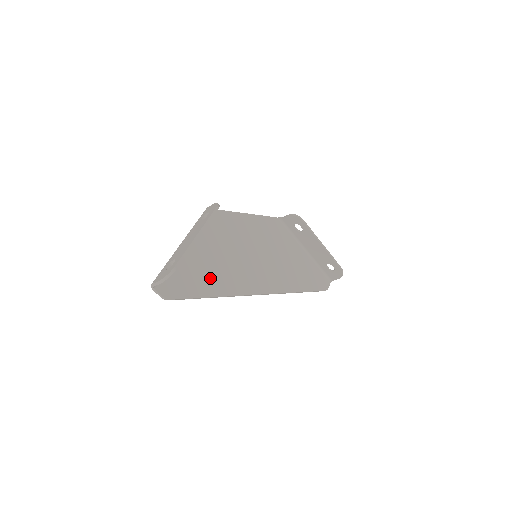
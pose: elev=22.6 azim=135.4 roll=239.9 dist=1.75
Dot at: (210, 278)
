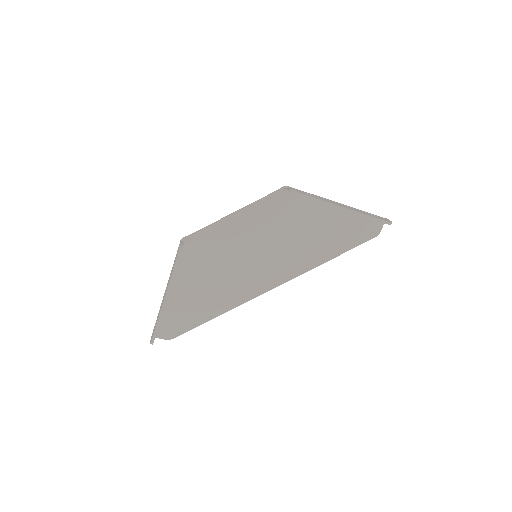
Dot at: (207, 304)
